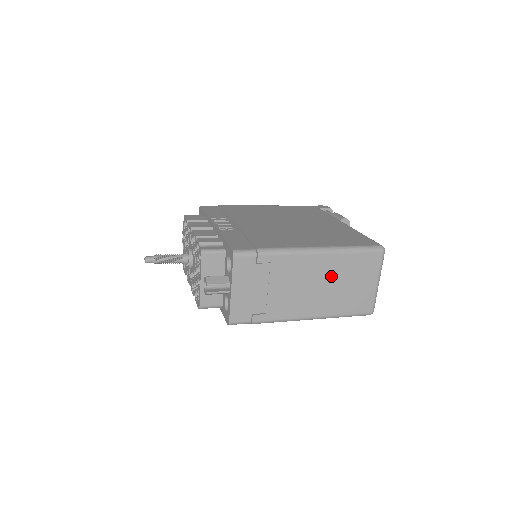
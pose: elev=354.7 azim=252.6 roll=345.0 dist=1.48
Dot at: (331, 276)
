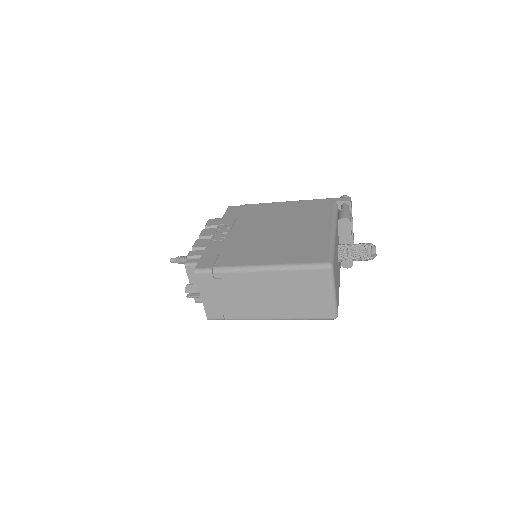
Dot at: (282, 288)
